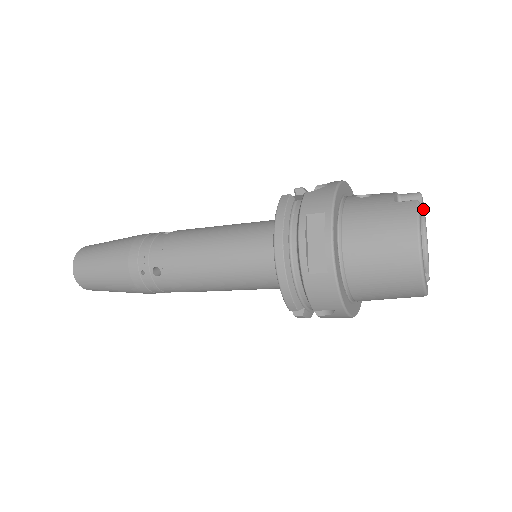
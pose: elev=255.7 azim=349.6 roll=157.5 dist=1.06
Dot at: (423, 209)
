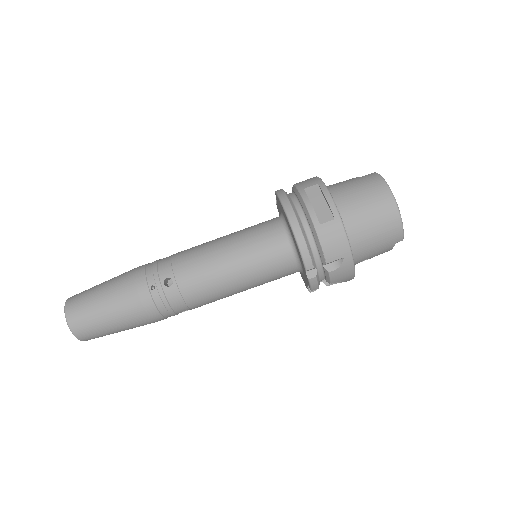
Dot at: occluded
